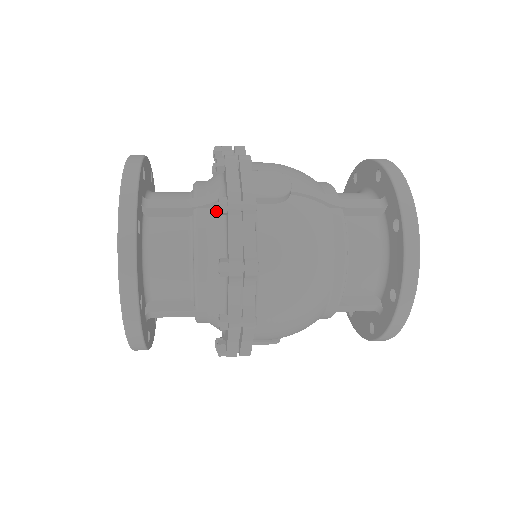
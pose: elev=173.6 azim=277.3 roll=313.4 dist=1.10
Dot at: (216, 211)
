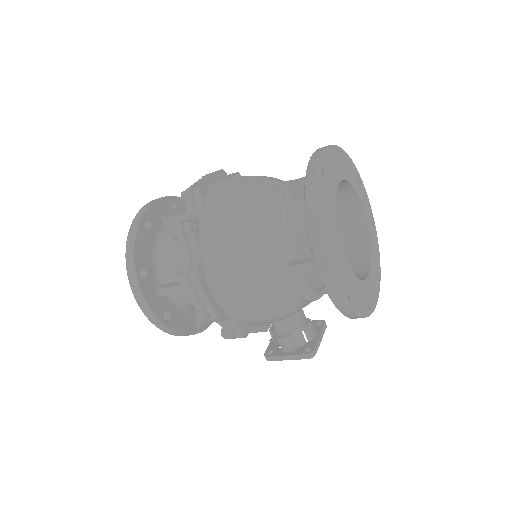
Dot at: occluded
